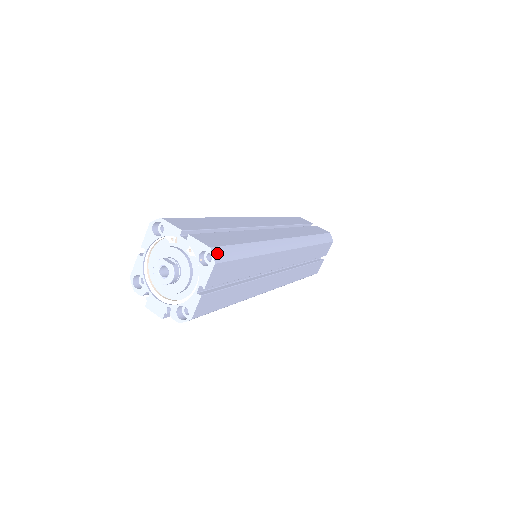
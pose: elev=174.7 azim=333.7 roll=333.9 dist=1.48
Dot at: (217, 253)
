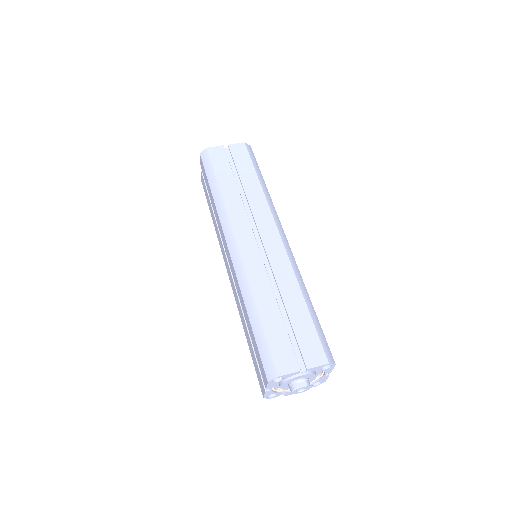
Dot at: (329, 357)
